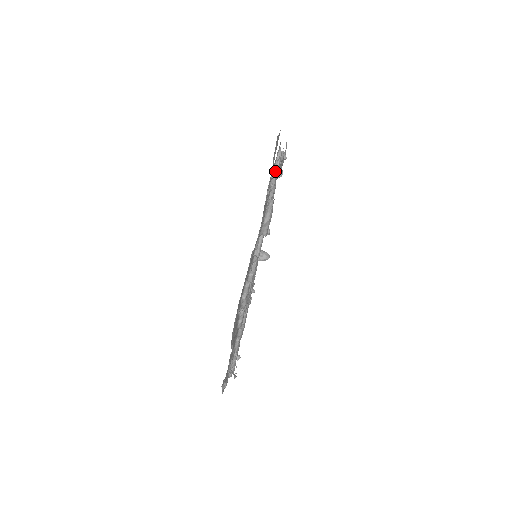
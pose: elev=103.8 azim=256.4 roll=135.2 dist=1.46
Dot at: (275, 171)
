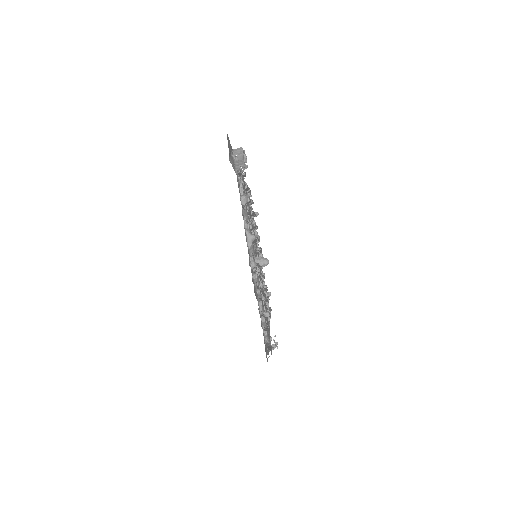
Dot at: occluded
